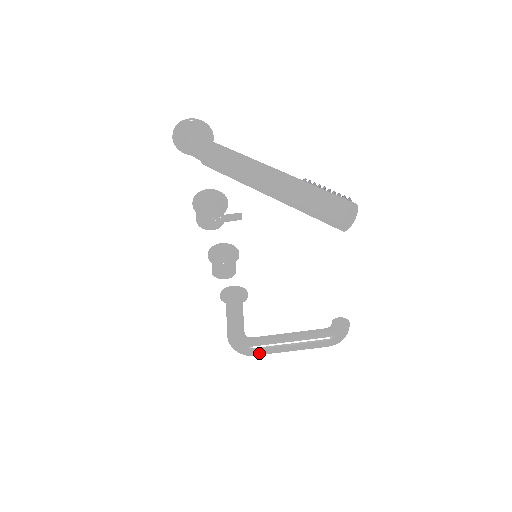
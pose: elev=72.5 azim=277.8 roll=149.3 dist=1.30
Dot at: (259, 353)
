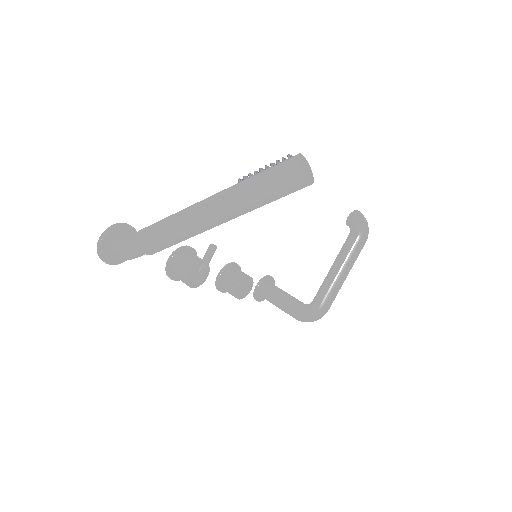
Dot at: (330, 304)
